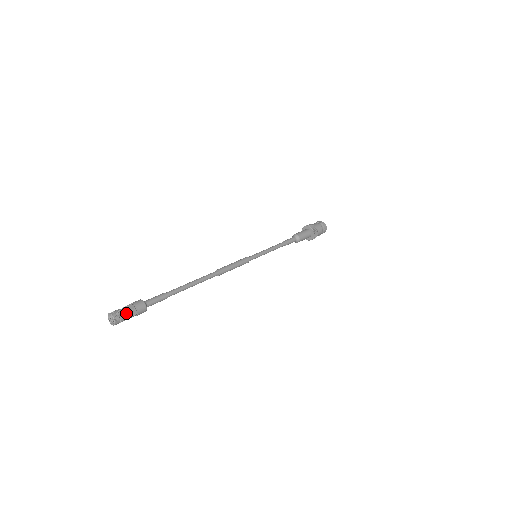
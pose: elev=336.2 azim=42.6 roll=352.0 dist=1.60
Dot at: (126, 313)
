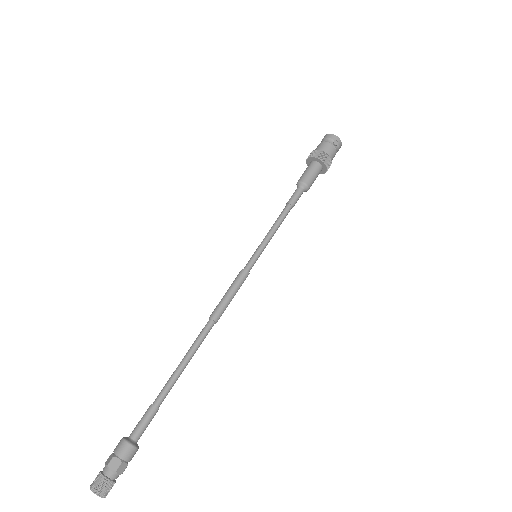
Dot at: occluded
